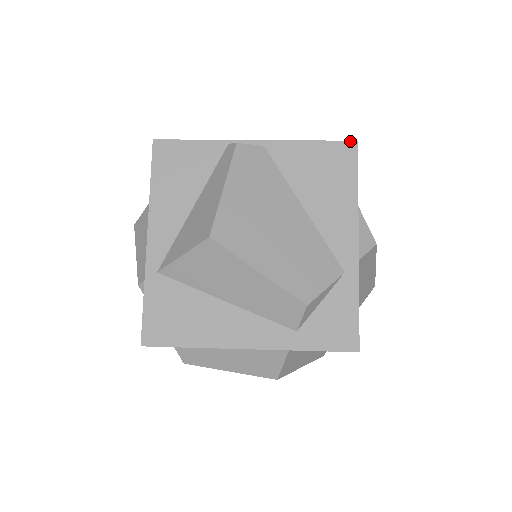
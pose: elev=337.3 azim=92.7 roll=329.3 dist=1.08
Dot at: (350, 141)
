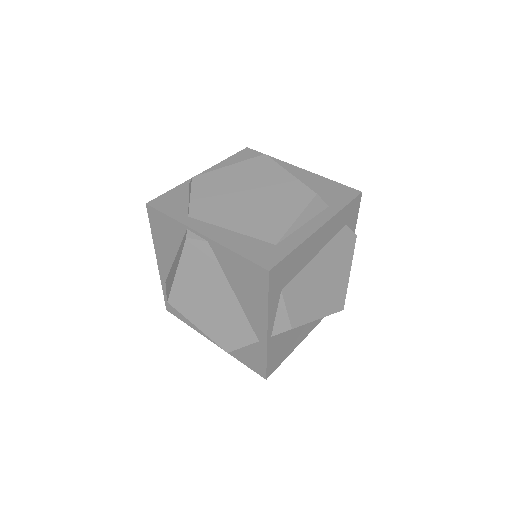
Dot at: (263, 268)
